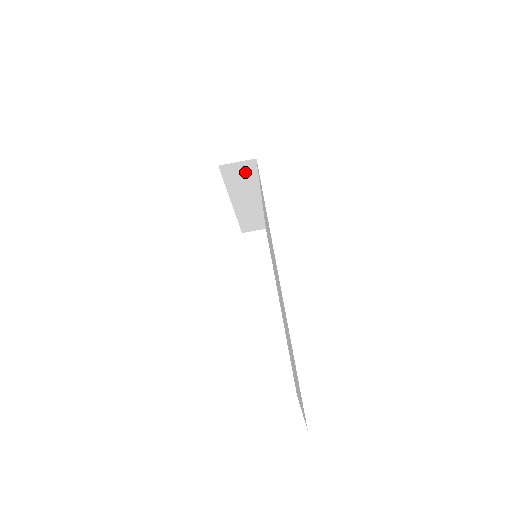
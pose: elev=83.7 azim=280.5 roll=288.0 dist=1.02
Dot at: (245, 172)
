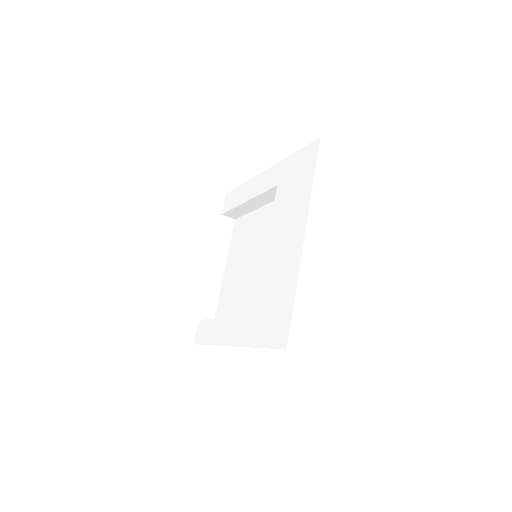
Dot at: occluded
